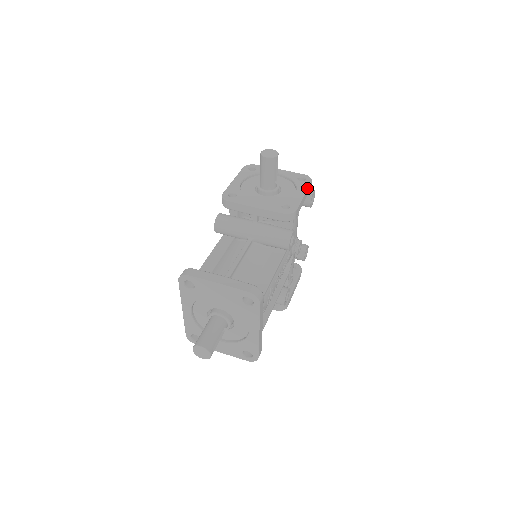
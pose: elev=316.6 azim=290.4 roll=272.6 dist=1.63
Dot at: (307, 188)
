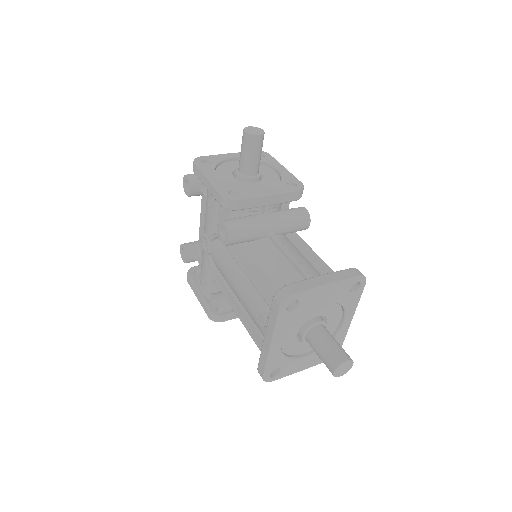
Dot at: (278, 162)
